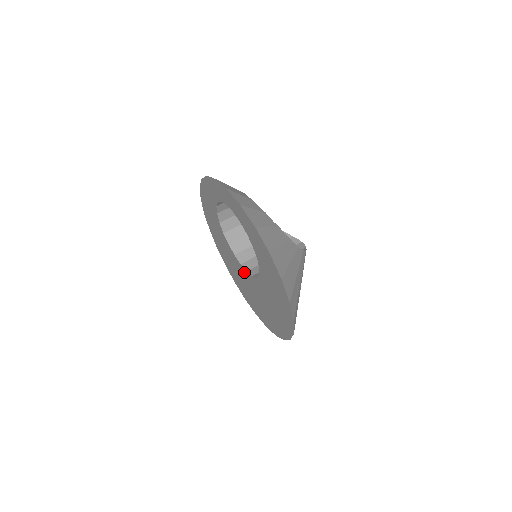
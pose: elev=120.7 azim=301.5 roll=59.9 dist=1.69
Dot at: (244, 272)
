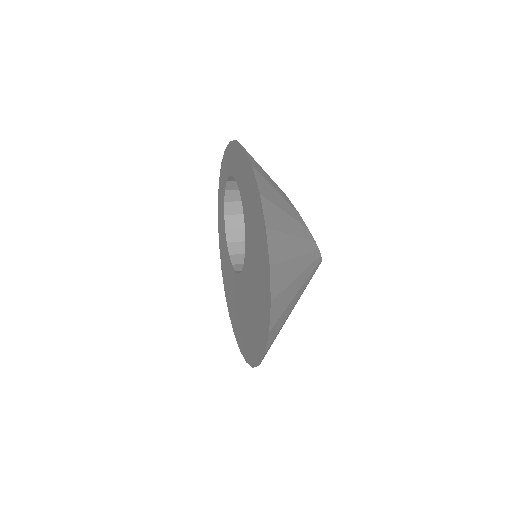
Dot at: (240, 282)
